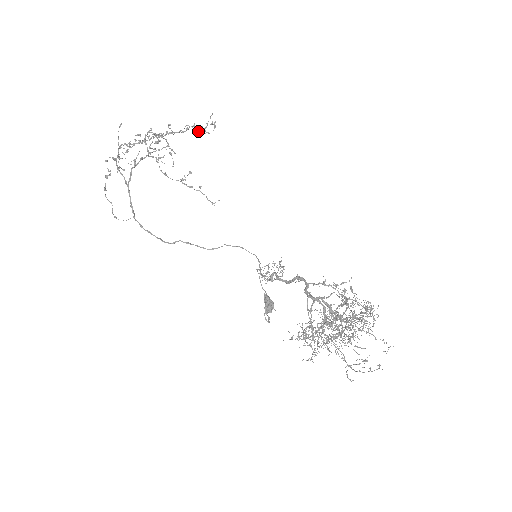
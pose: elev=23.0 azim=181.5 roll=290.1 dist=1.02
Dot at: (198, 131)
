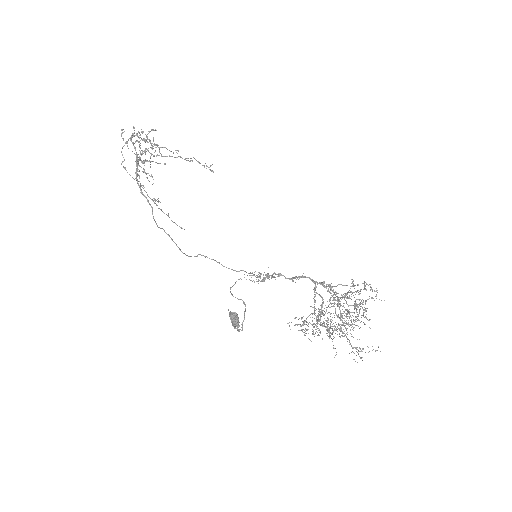
Dot at: occluded
